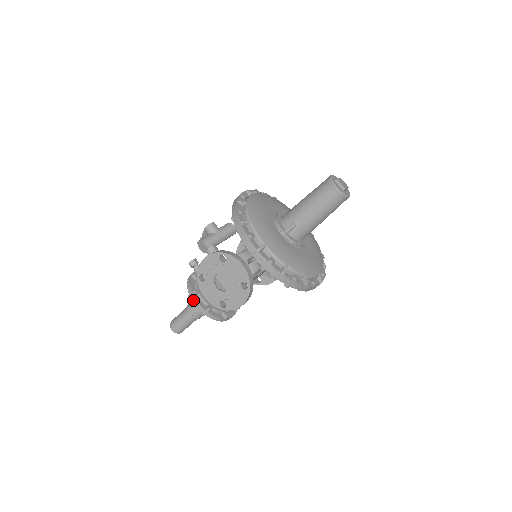
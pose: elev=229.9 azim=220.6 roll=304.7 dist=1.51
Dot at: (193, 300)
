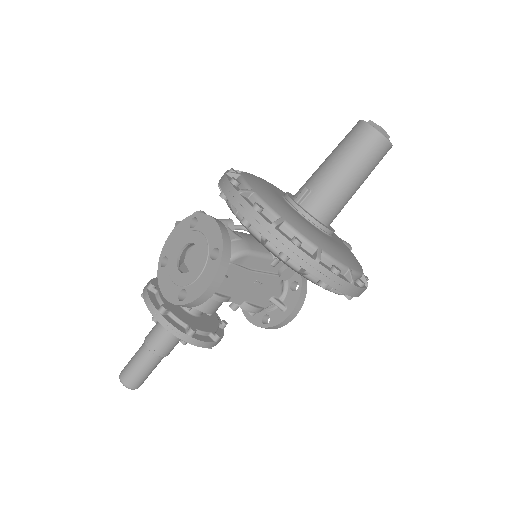
Dot at: (144, 296)
